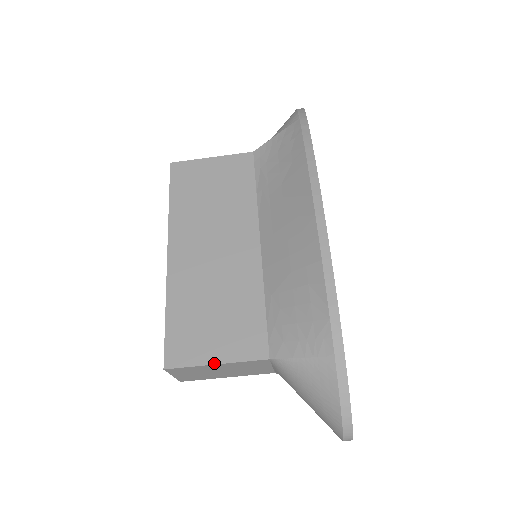
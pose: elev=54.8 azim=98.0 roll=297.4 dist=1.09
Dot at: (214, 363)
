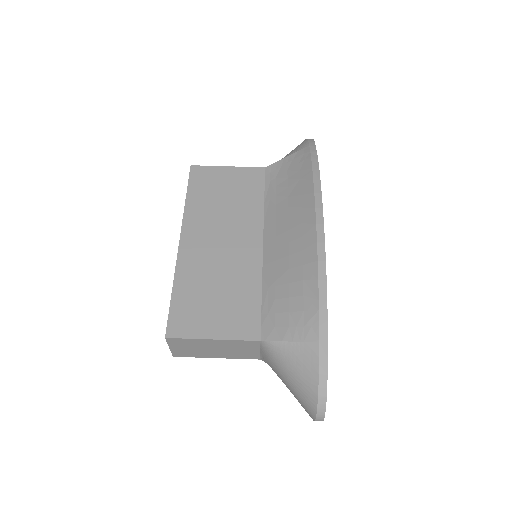
Dot at: (211, 338)
